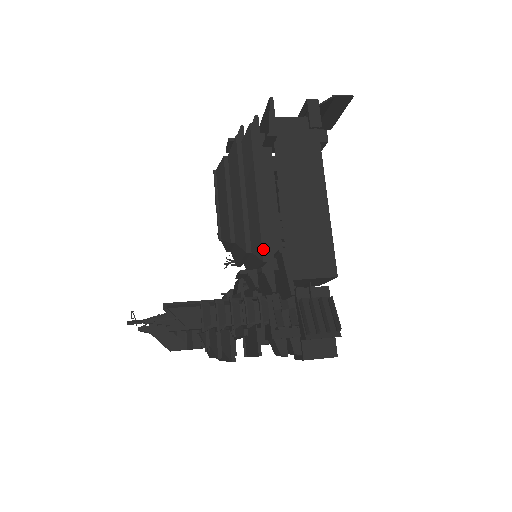
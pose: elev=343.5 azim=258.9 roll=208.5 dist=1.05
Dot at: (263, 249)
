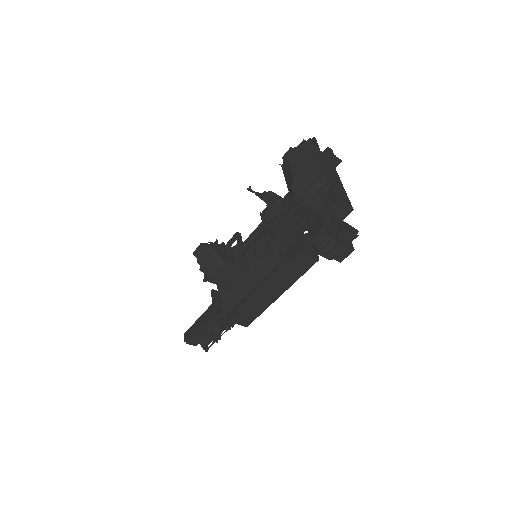
Dot at: (326, 176)
